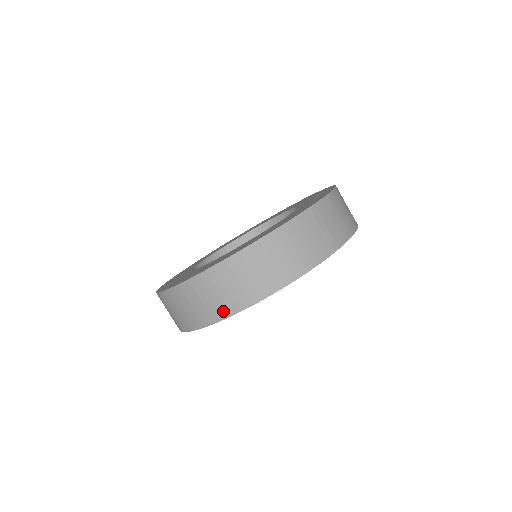
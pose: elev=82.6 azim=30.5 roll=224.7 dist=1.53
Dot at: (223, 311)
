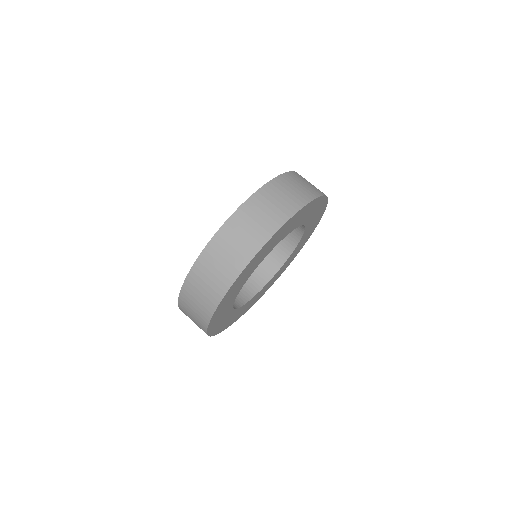
Dot at: (245, 257)
